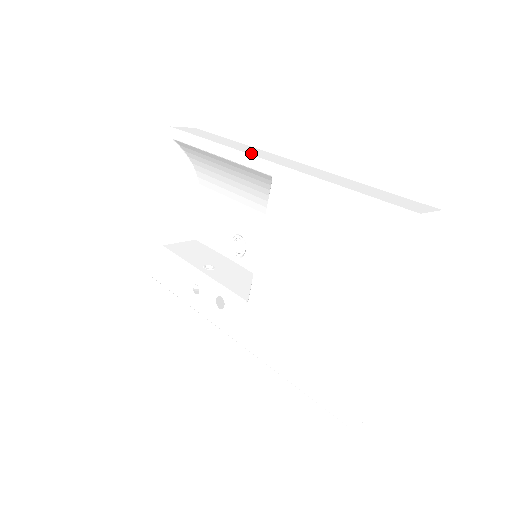
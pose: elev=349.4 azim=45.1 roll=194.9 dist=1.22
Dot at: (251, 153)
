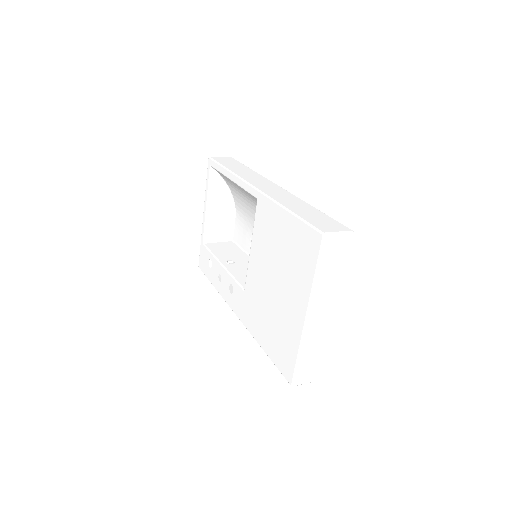
Dot at: (250, 180)
